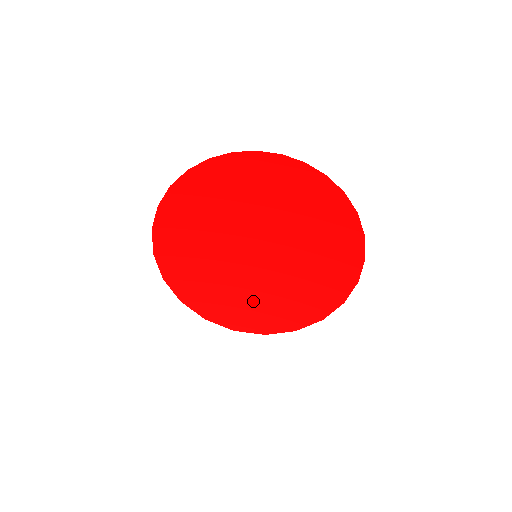
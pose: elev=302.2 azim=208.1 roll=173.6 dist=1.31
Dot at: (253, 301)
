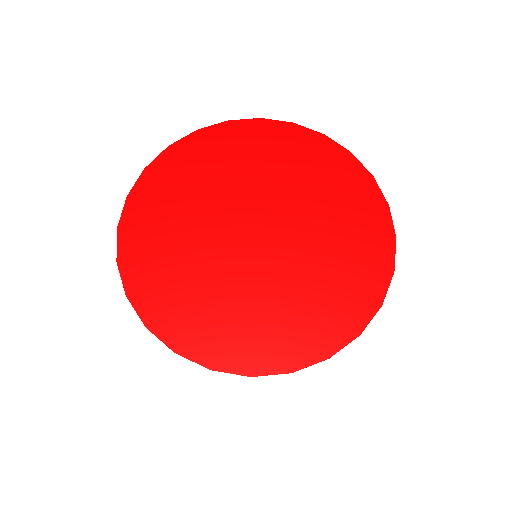
Dot at: (172, 288)
